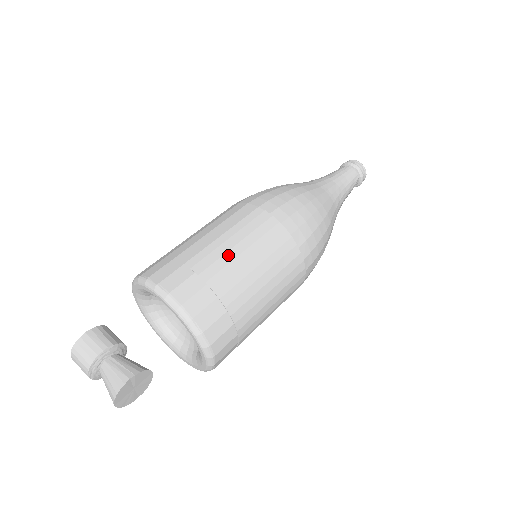
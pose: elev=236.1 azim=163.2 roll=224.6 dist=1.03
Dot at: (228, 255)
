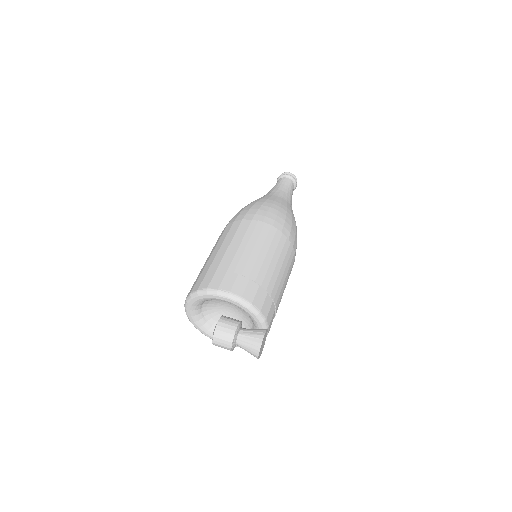
Dot at: (252, 256)
